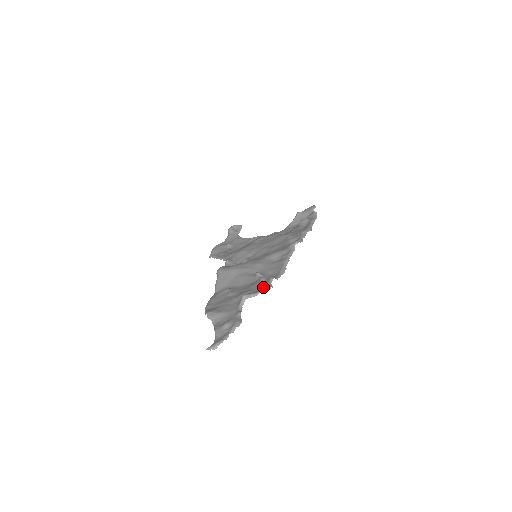
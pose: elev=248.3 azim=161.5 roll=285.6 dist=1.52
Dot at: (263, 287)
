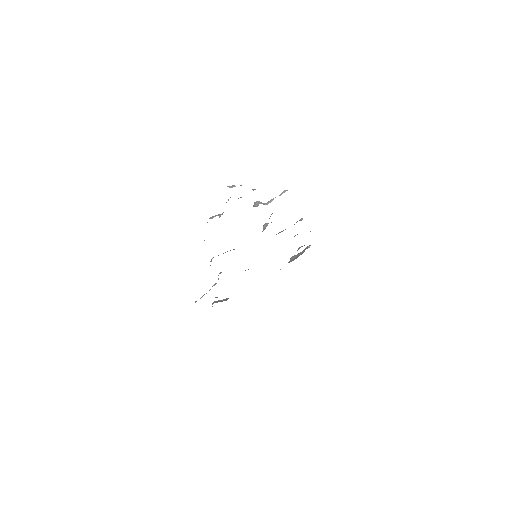
Dot at: occluded
